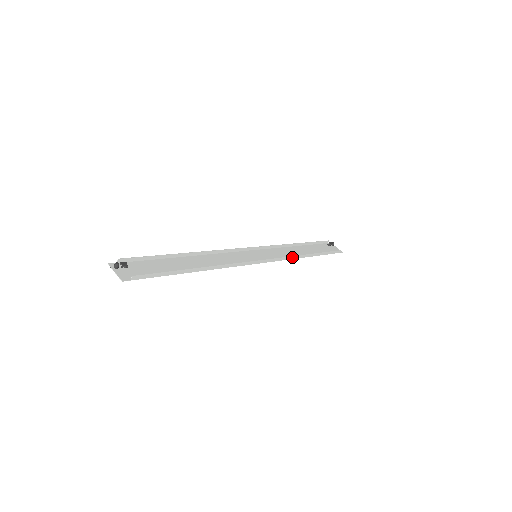
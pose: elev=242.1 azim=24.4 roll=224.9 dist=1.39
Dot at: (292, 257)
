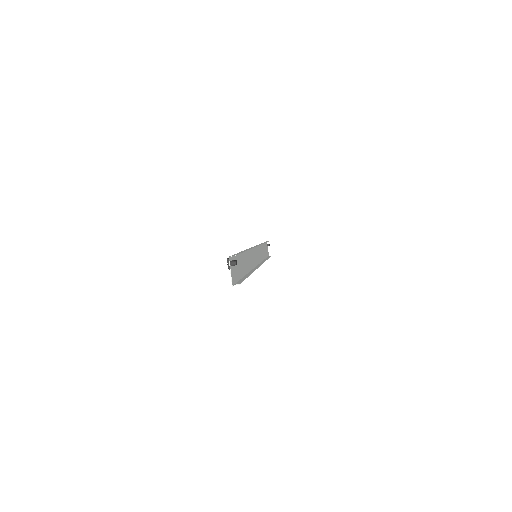
Dot at: occluded
